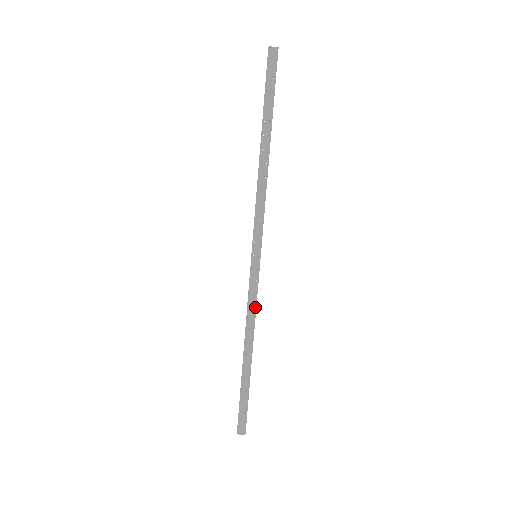
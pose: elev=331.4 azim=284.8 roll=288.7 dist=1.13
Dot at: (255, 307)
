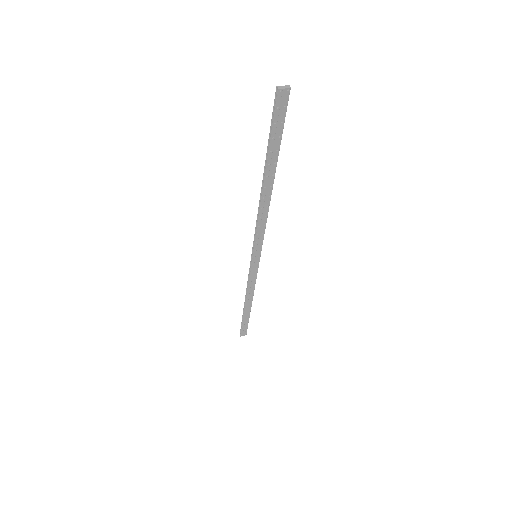
Dot at: (255, 282)
